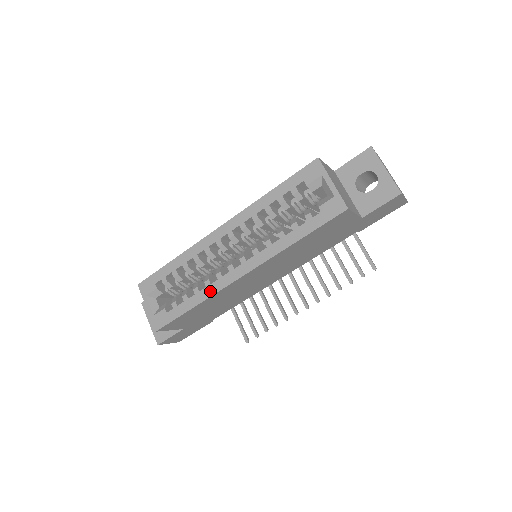
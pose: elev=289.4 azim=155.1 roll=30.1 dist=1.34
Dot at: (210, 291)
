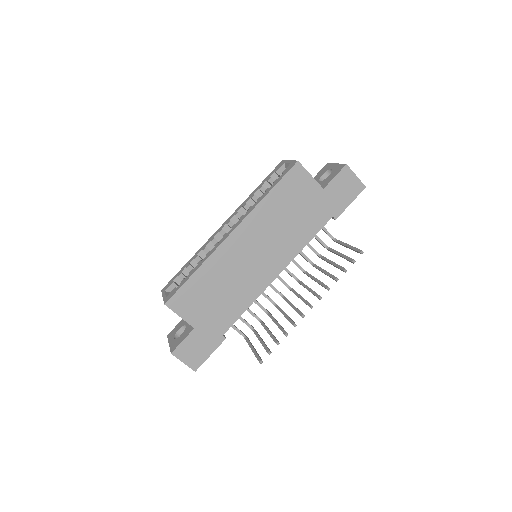
Dot at: (209, 255)
